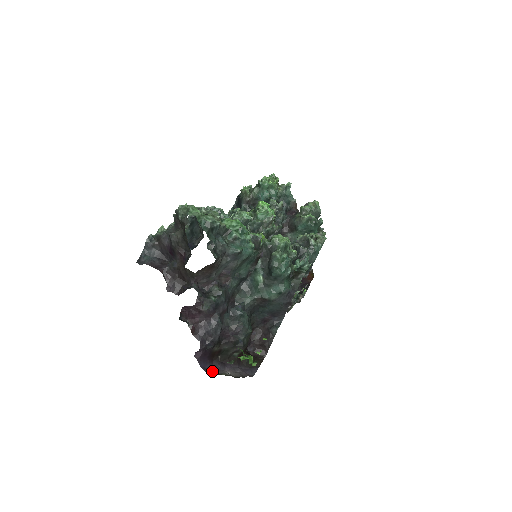
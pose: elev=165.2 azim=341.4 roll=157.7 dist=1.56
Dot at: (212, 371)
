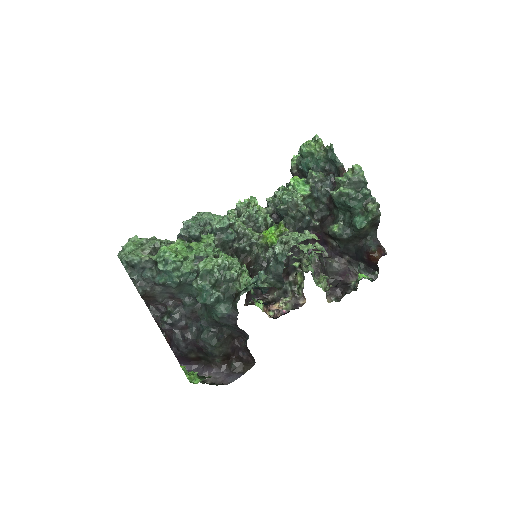
Dot at: occluded
